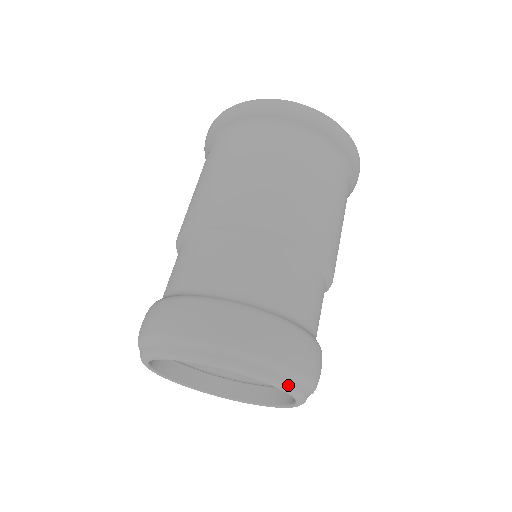
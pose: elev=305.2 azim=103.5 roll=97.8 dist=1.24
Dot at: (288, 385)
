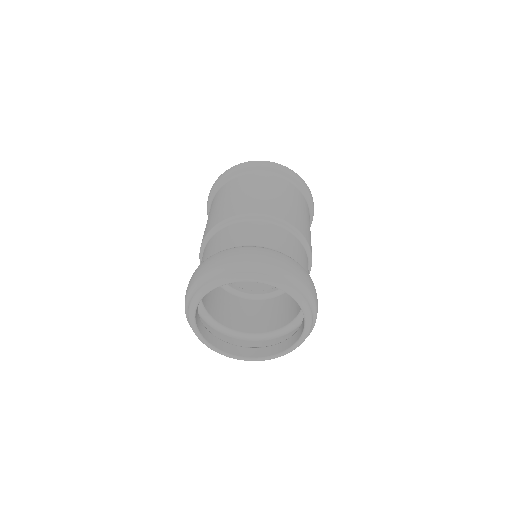
Dot at: (301, 296)
